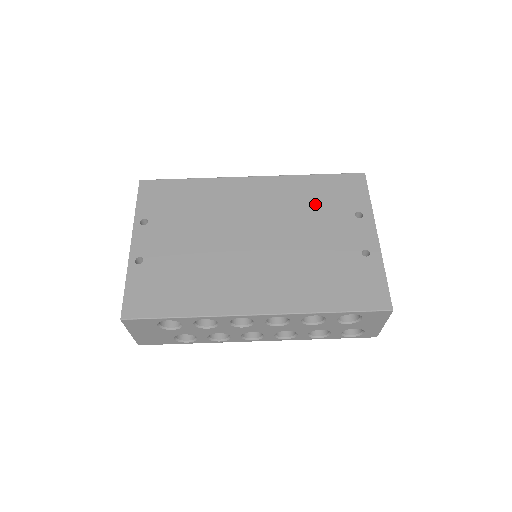
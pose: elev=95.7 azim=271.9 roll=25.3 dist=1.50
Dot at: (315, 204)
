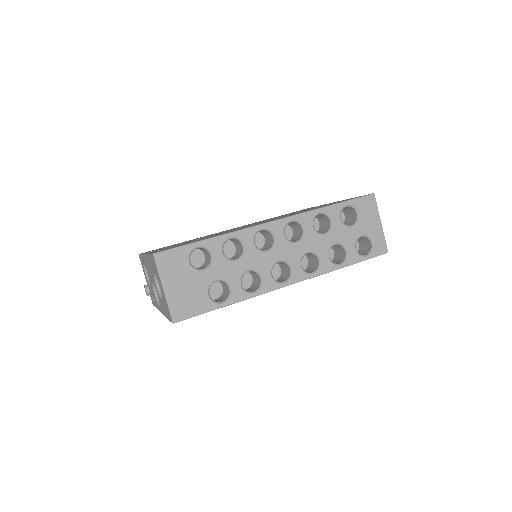
Dot at: (283, 215)
